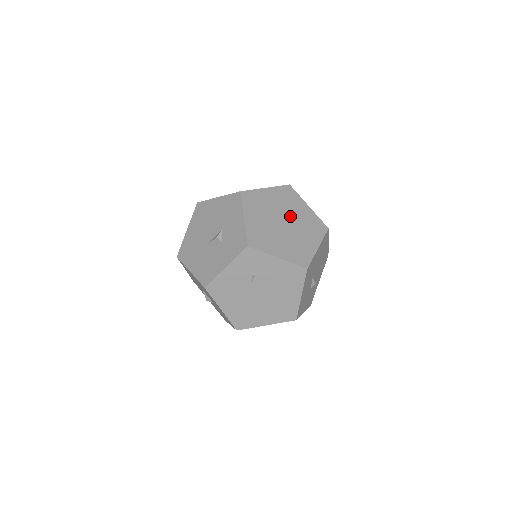
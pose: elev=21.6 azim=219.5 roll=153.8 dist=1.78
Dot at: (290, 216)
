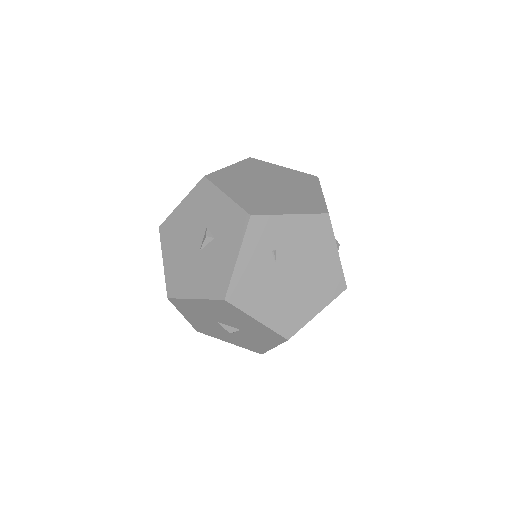
Dot at: (272, 179)
